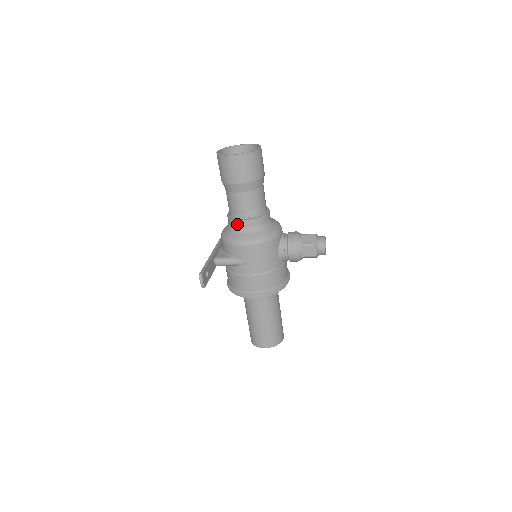
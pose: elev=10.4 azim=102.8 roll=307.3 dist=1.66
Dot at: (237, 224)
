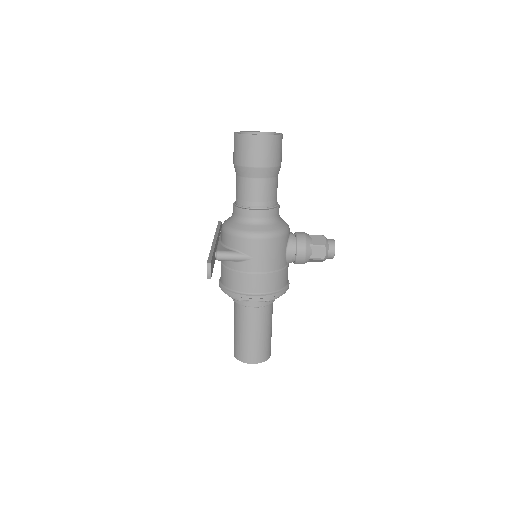
Dot at: (247, 214)
